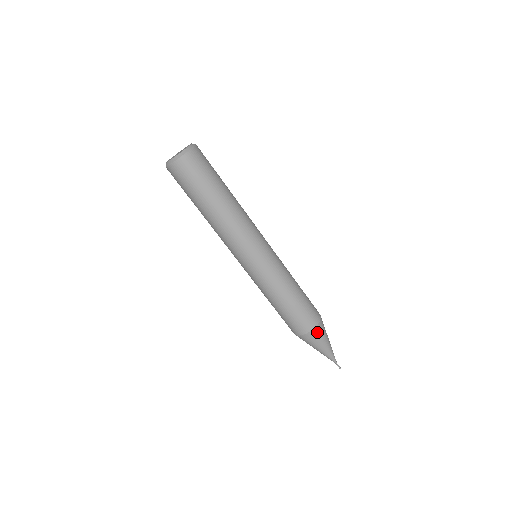
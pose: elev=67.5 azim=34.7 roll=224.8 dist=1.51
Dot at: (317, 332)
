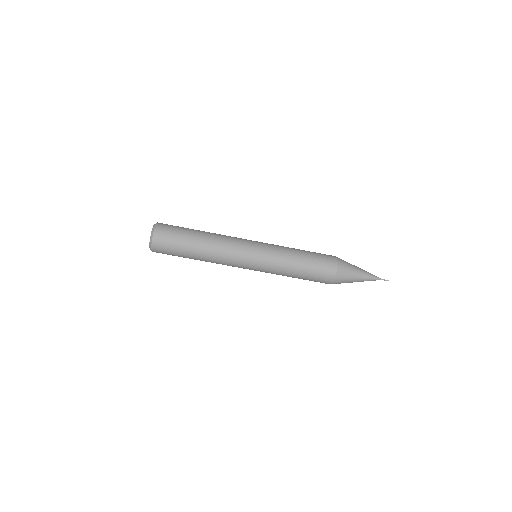
Dot at: (341, 273)
